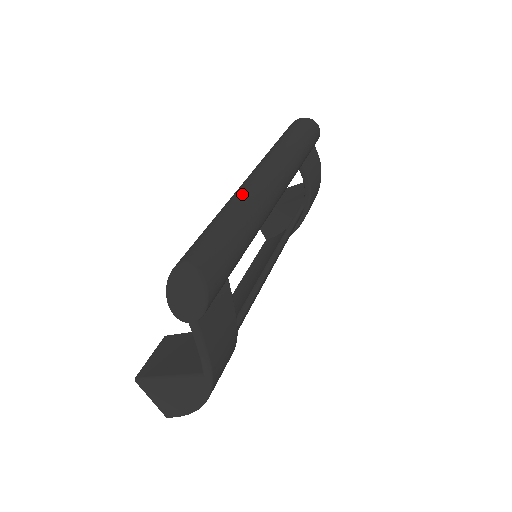
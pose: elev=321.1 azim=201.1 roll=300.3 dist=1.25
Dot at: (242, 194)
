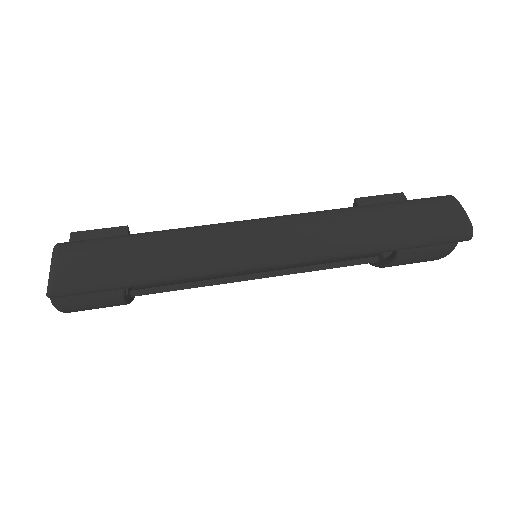
Dot at: (210, 243)
